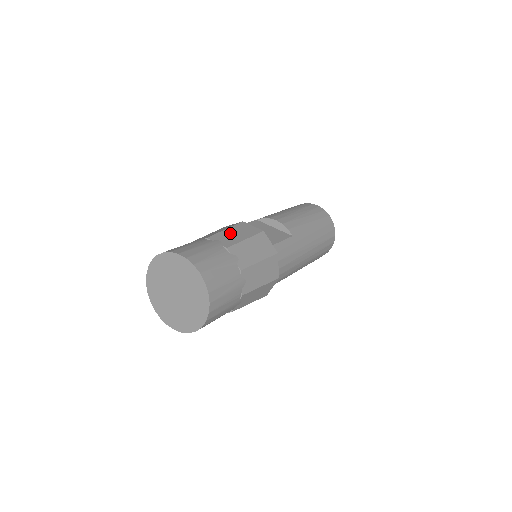
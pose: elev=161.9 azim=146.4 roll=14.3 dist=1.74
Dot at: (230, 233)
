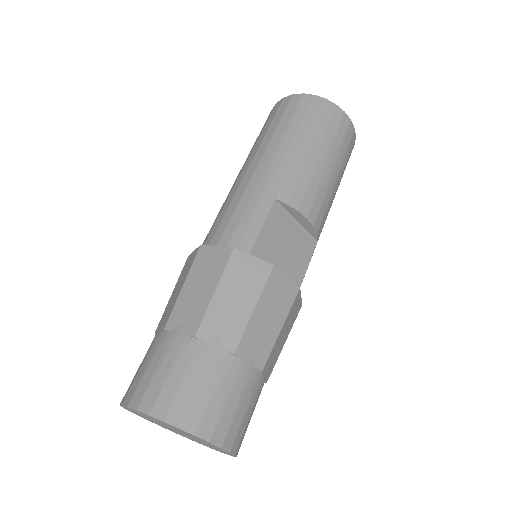
Dot at: (262, 320)
